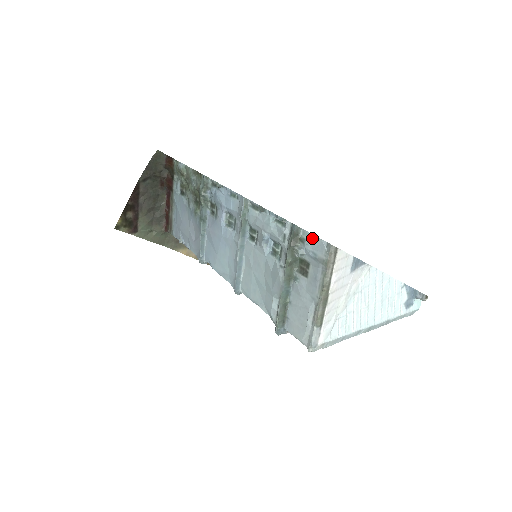
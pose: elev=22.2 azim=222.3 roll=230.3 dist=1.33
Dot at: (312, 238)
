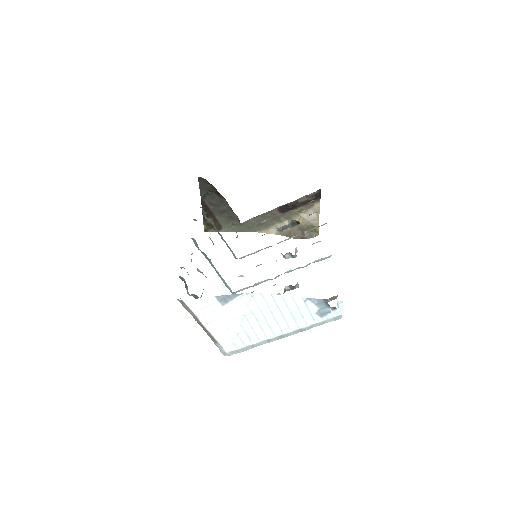
Dot at: occluded
